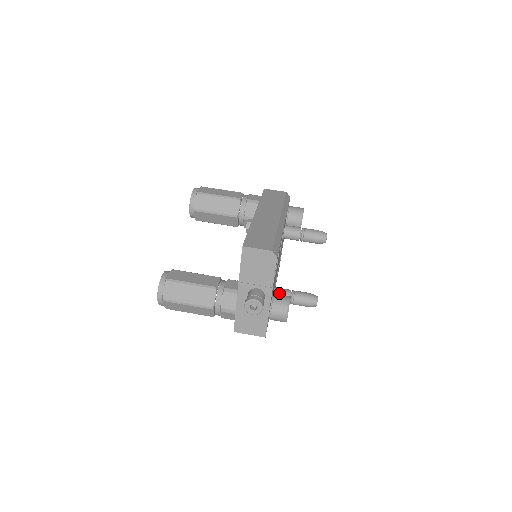
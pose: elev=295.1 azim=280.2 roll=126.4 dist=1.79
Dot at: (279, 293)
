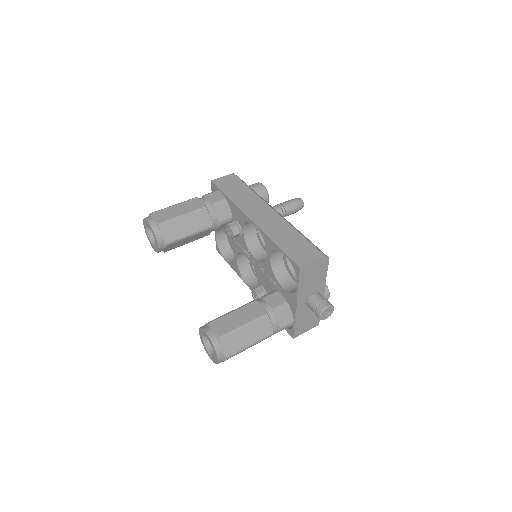
Dot at: occluded
